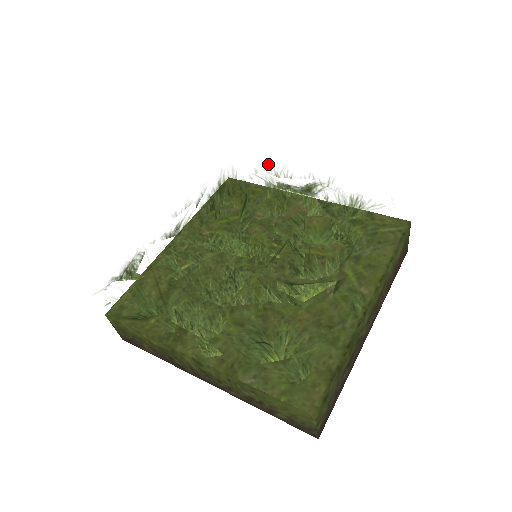
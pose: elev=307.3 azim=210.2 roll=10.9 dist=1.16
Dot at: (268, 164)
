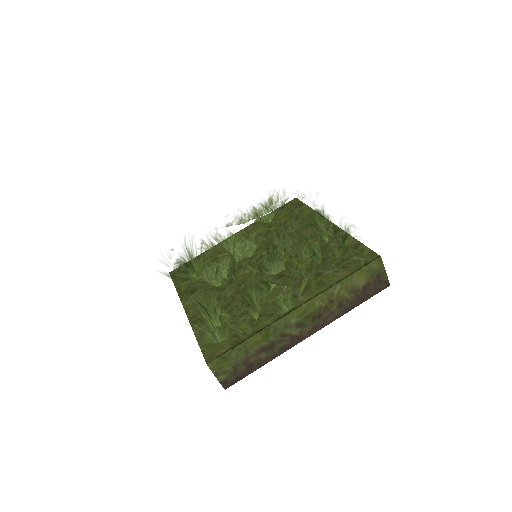
Dot at: (294, 190)
